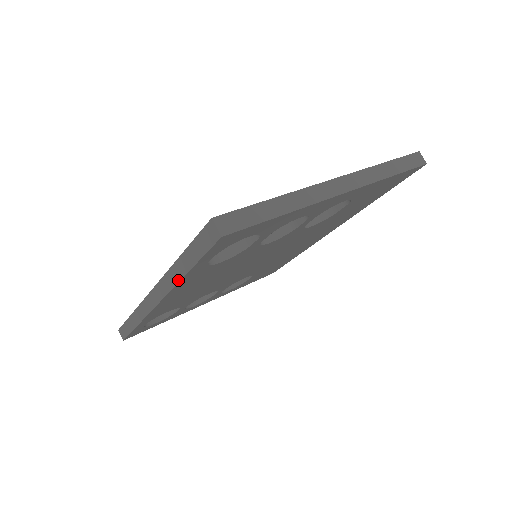
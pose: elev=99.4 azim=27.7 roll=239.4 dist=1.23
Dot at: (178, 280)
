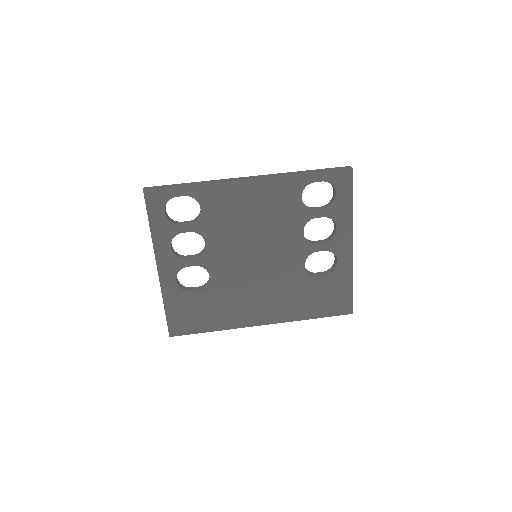
Dot at: (293, 174)
